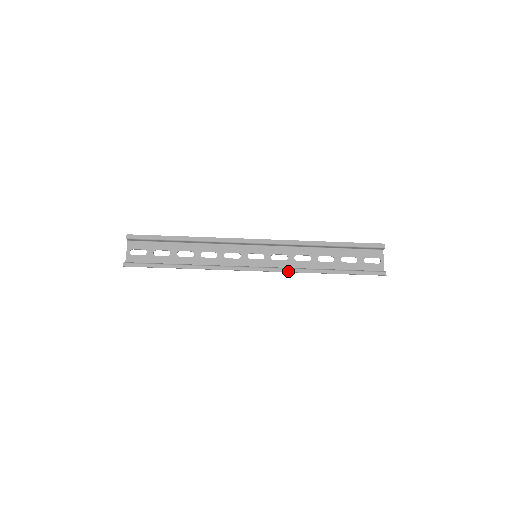
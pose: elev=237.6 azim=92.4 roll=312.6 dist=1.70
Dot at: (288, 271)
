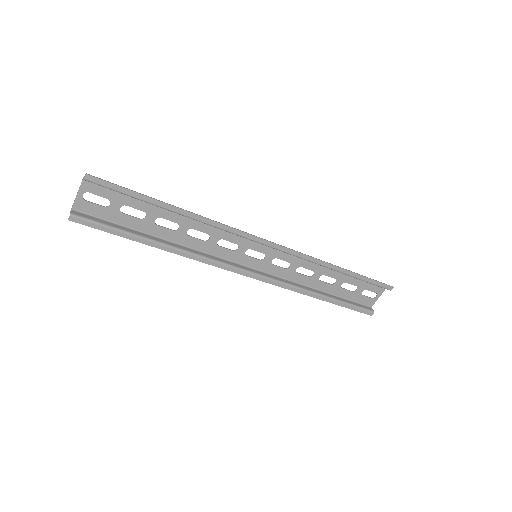
Dot at: (282, 287)
